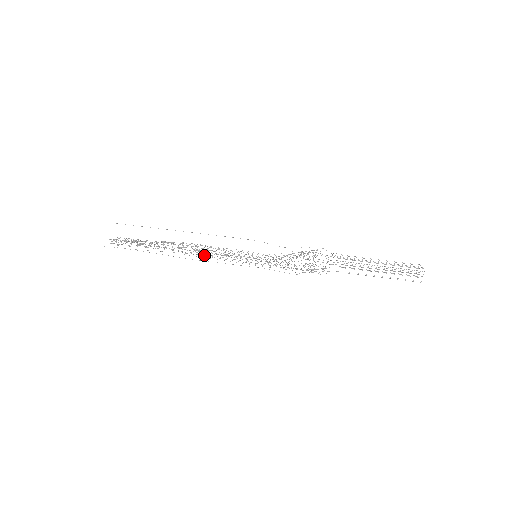
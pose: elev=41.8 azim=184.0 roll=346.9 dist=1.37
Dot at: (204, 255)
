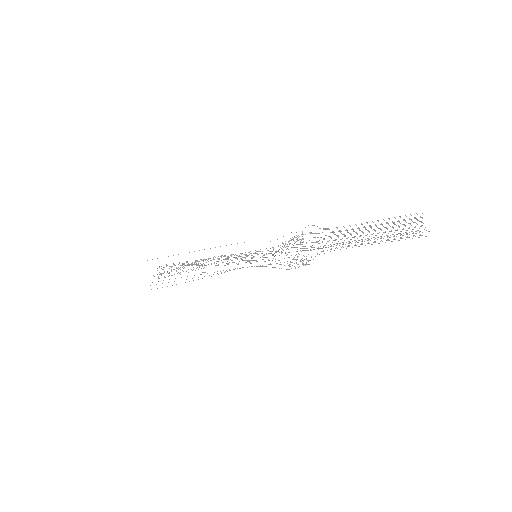
Dot at: occluded
